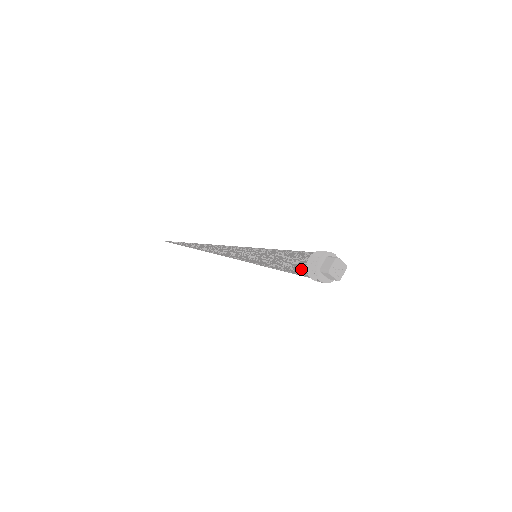
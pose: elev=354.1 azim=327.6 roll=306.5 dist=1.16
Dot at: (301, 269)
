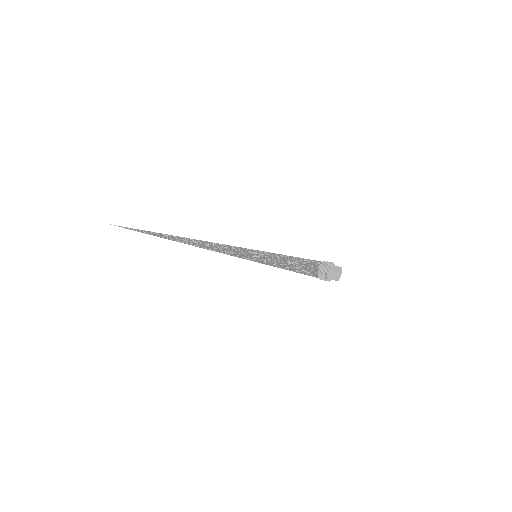
Dot at: (314, 268)
